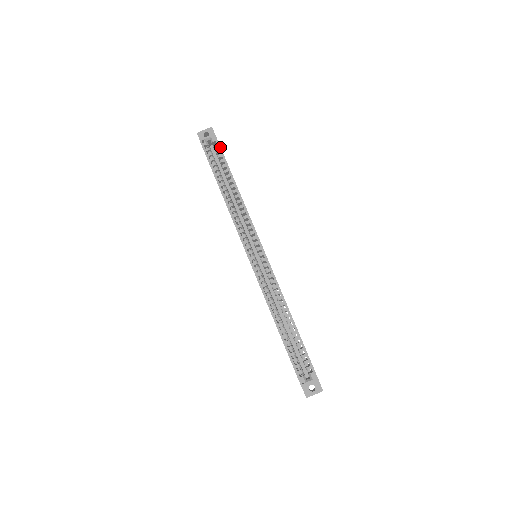
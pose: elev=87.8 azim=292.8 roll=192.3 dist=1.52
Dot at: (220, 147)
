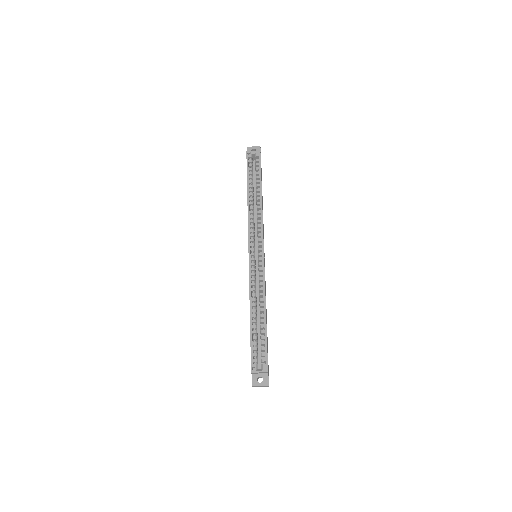
Dot at: (260, 162)
